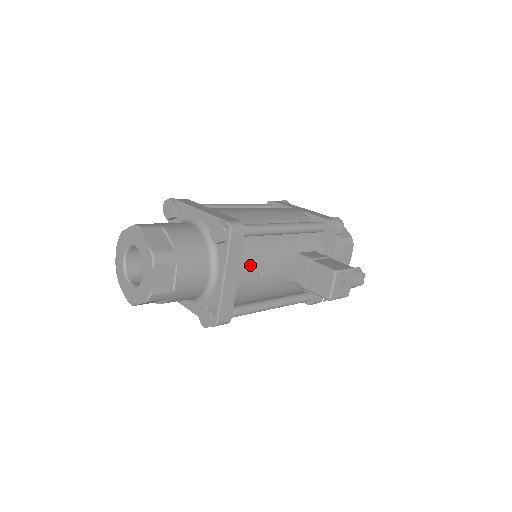
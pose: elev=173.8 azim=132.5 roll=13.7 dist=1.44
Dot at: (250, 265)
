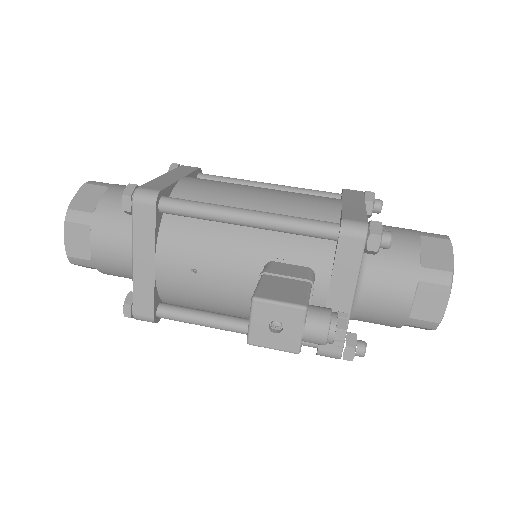
Dot at: (175, 255)
